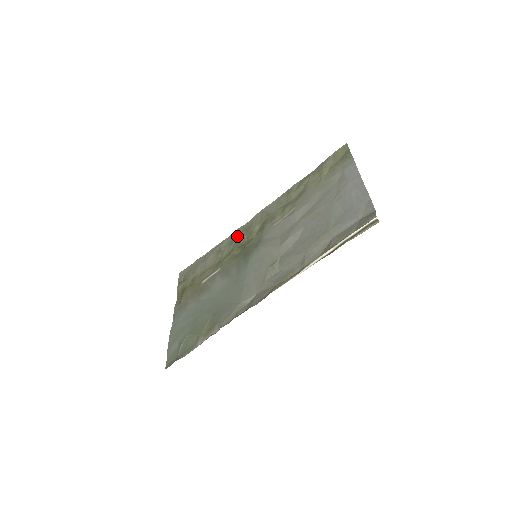
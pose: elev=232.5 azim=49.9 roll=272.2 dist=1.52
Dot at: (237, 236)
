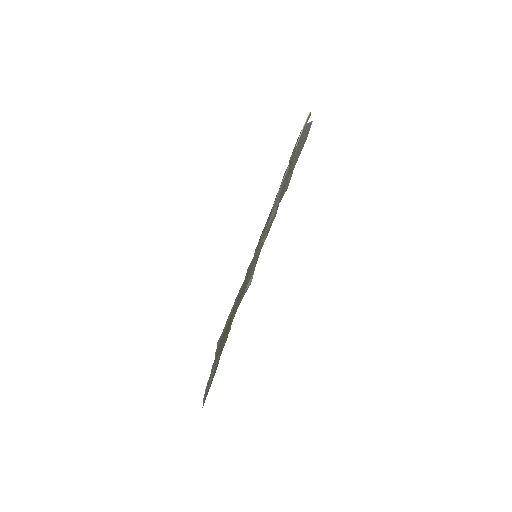
Dot at: occluded
